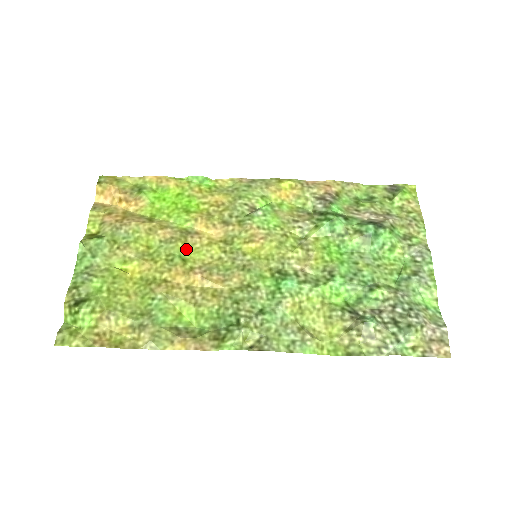
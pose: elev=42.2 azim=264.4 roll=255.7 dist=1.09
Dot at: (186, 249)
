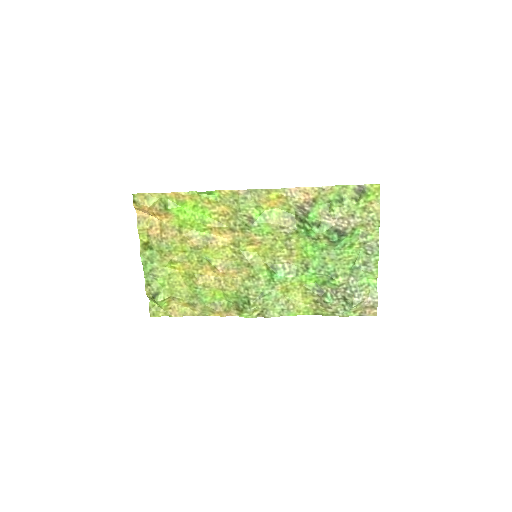
Dot at: (209, 252)
